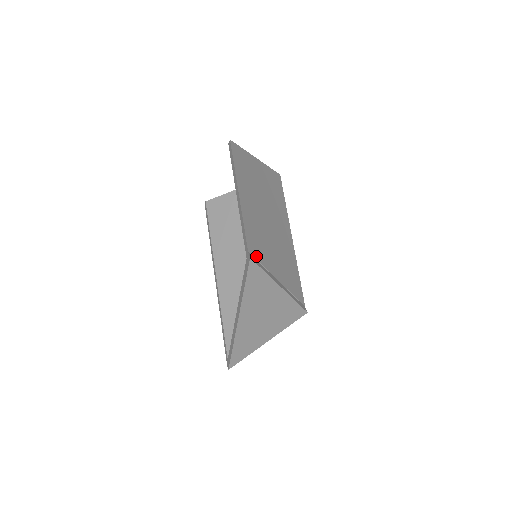
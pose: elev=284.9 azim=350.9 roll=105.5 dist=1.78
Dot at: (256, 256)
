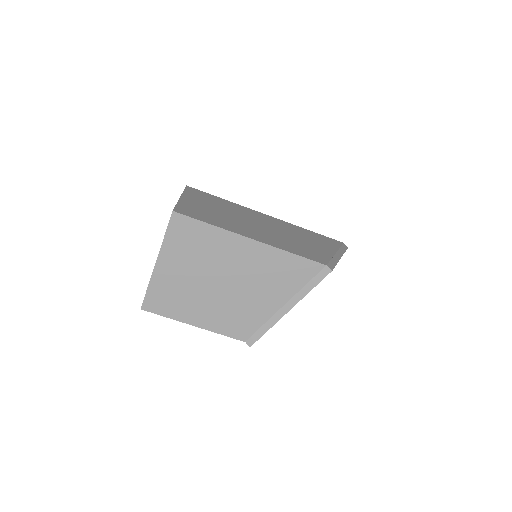
Dot at: (252, 331)
